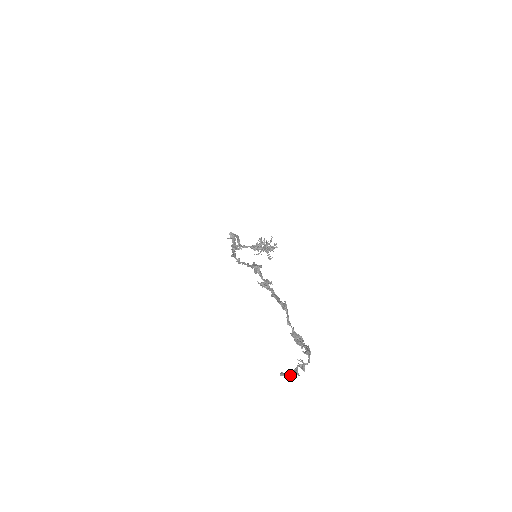
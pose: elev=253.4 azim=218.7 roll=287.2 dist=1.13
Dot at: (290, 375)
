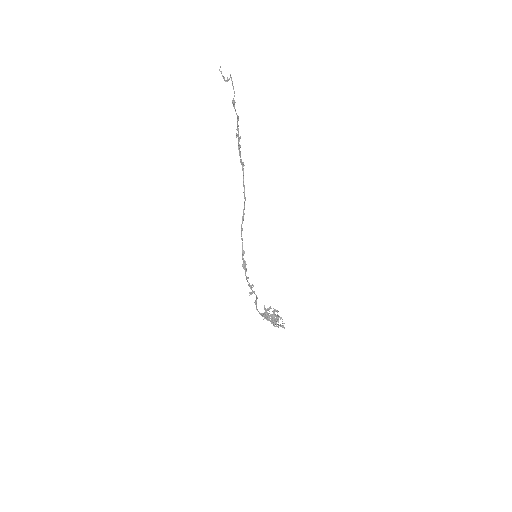
Dot at: occluded
